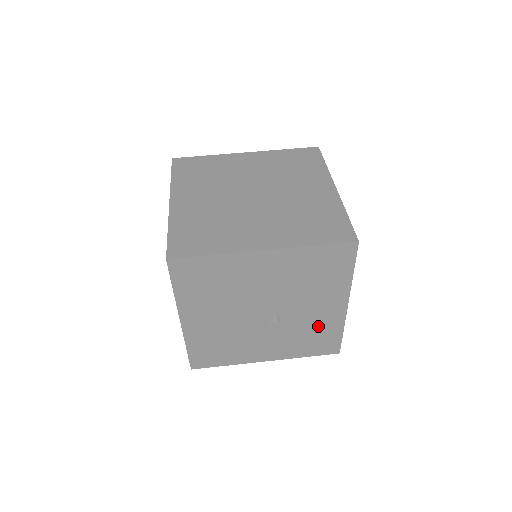
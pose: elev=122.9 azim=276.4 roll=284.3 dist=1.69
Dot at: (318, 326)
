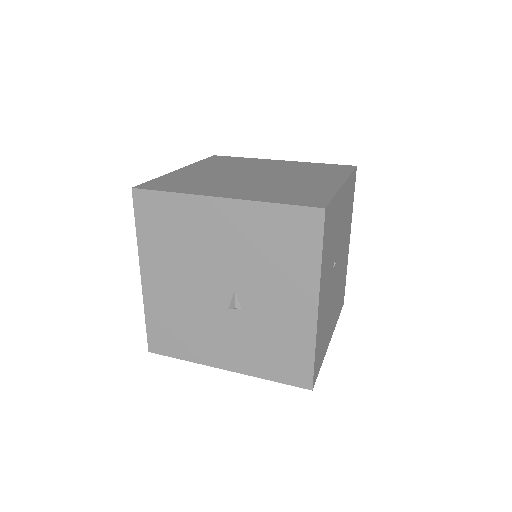
Dot at: (284, 332)
